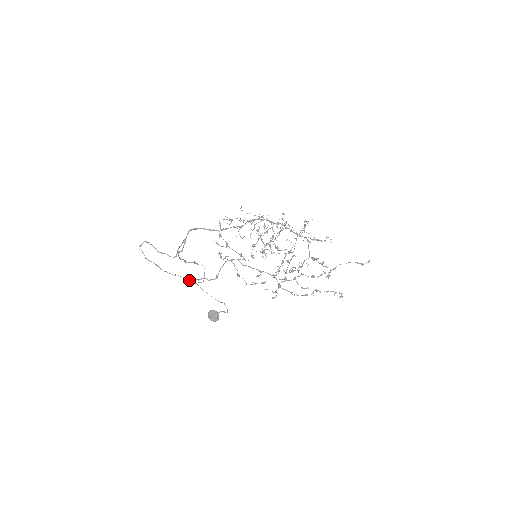
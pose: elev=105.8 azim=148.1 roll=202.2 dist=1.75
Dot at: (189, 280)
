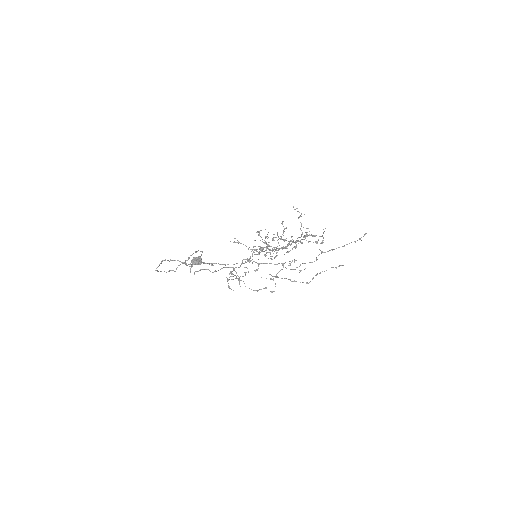
Dot at: occluded
